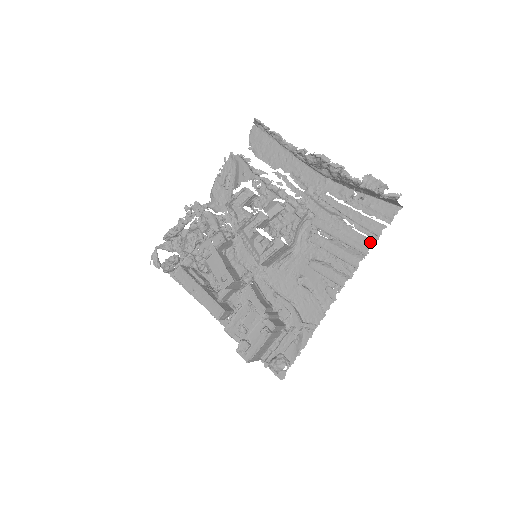
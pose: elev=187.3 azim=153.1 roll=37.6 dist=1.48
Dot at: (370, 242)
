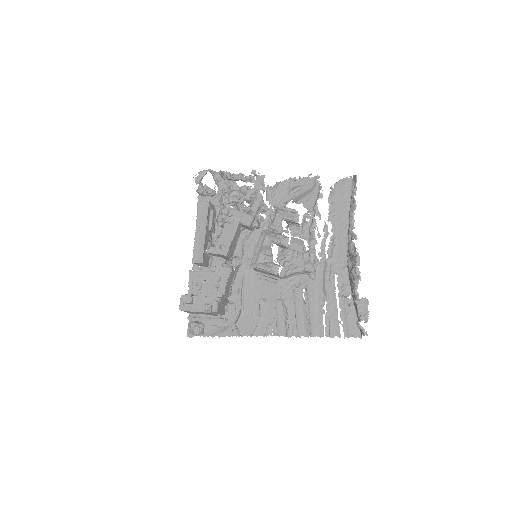
Dot at: (322, 333)
